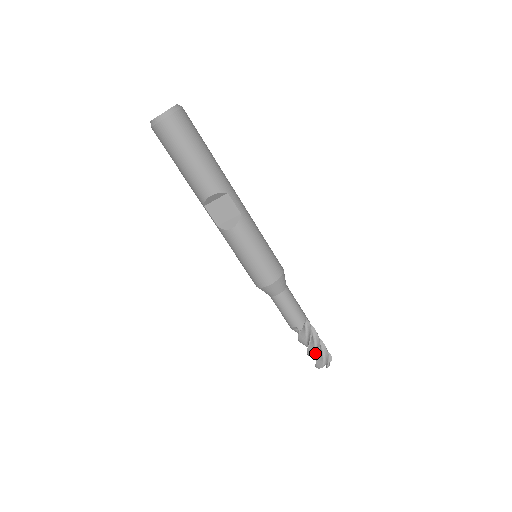
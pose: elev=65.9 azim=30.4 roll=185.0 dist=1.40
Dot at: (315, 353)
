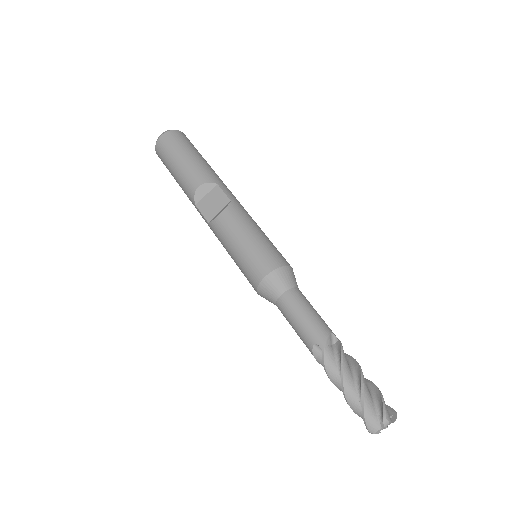
Dot at: (359, 397)
